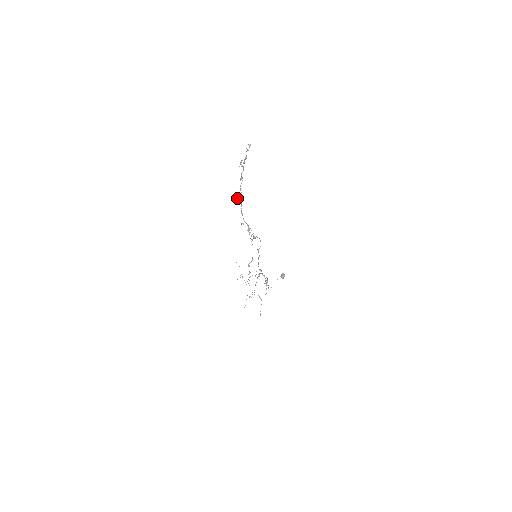
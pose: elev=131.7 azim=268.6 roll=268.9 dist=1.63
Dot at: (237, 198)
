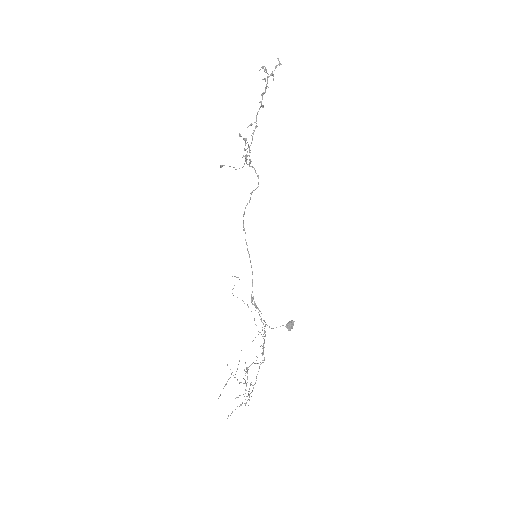
Dot at: occluded
